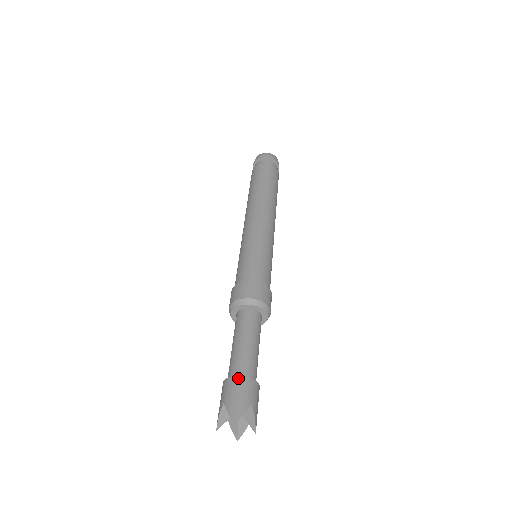
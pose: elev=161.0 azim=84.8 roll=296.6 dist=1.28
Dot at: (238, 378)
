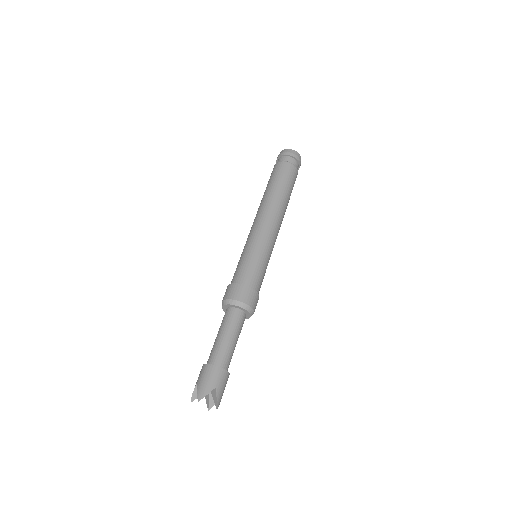
Dot at: (210, 366)
